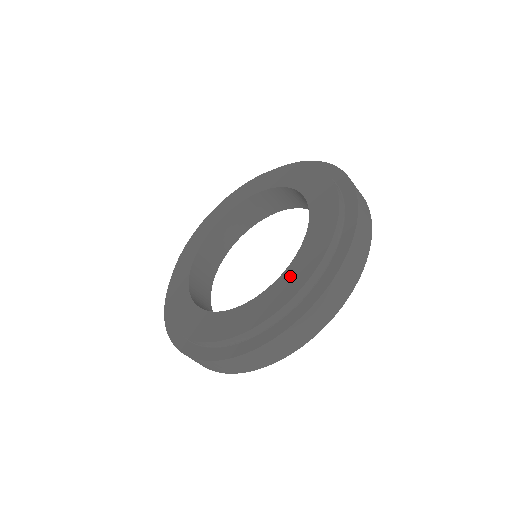
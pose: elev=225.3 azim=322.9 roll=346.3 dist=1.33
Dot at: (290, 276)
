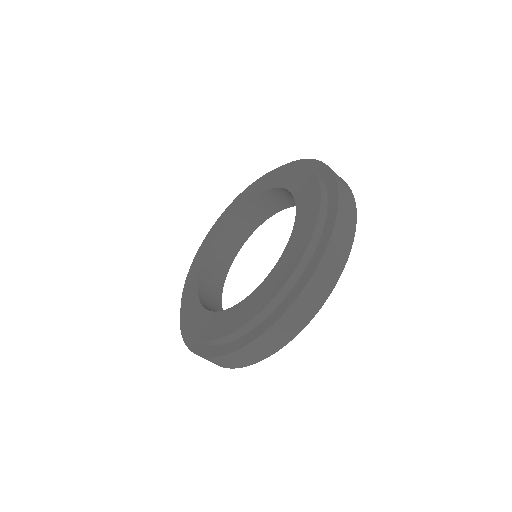
Dot at: (279, 270)
